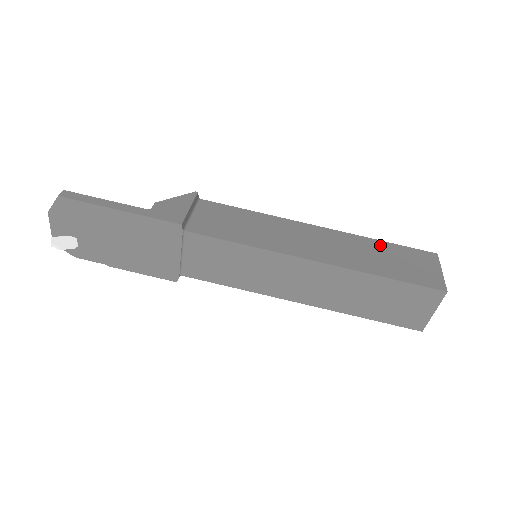
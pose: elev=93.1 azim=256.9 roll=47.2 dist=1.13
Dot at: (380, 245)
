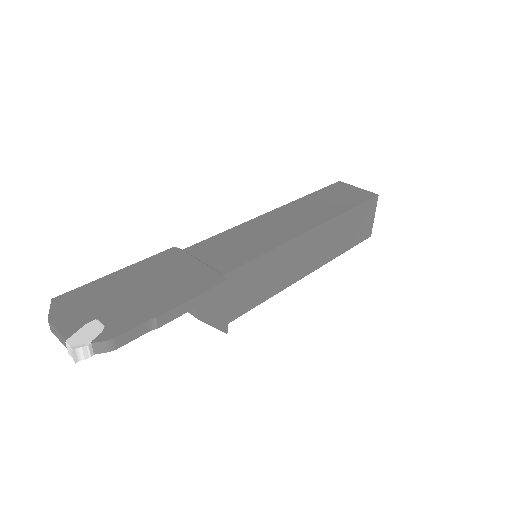
Dot at: occluded
